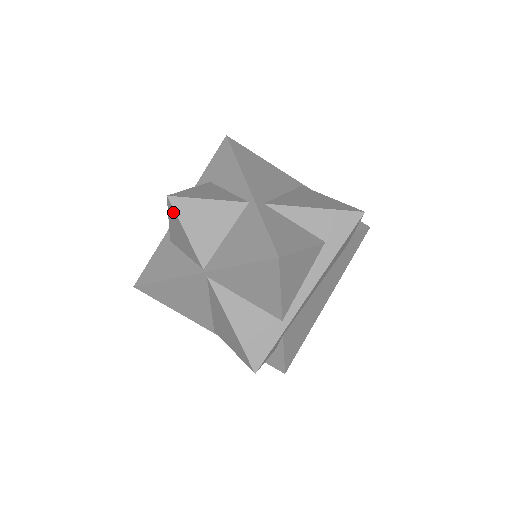
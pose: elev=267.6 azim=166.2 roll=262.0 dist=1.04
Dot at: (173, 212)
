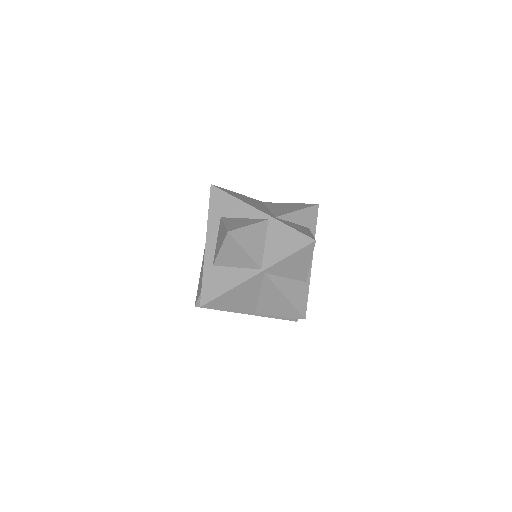
Dot at: (232, 241)
